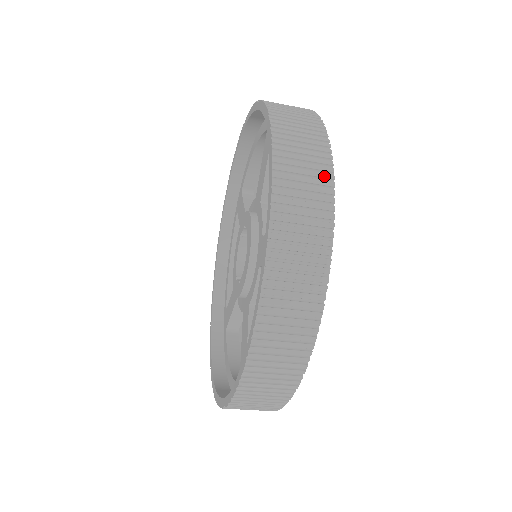
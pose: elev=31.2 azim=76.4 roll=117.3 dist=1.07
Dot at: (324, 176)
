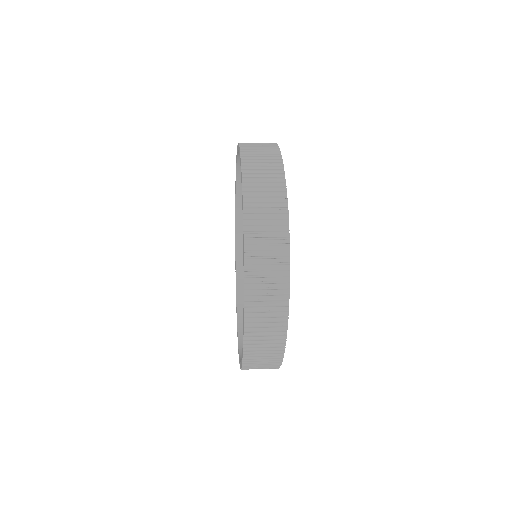
Dot at: (277, 355)
